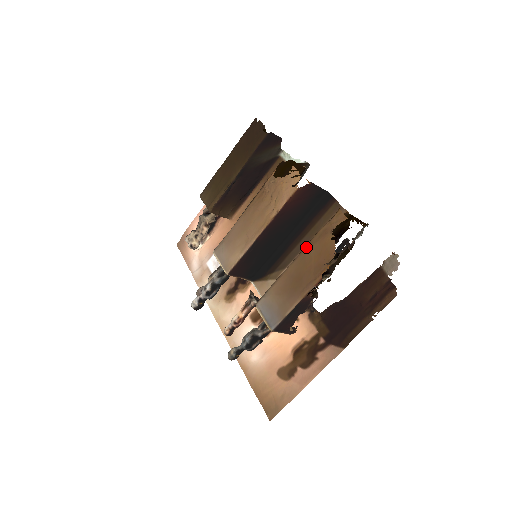
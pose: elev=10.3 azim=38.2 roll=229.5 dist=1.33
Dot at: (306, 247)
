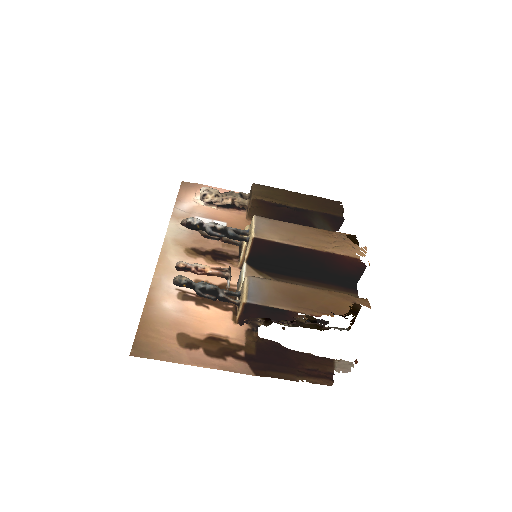
Dot at: (325, 290)
